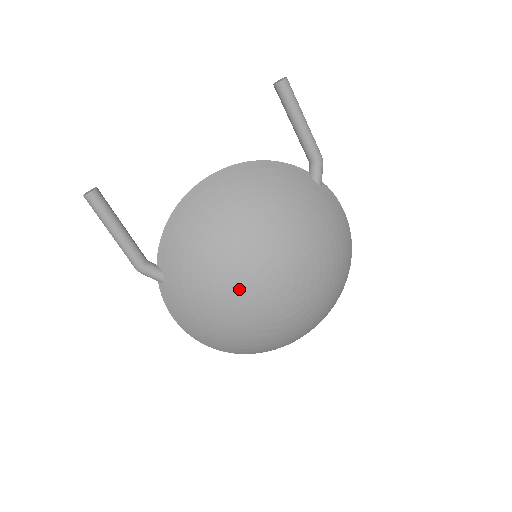
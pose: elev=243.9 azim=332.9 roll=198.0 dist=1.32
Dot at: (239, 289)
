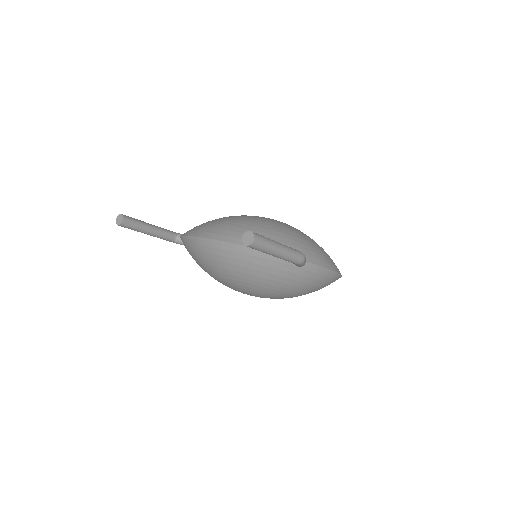
Dot at: occluded
